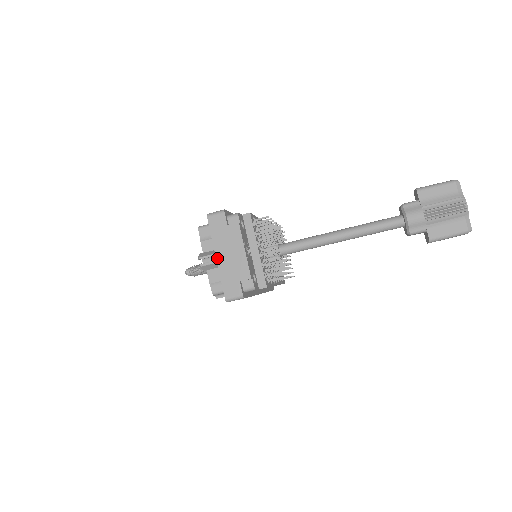
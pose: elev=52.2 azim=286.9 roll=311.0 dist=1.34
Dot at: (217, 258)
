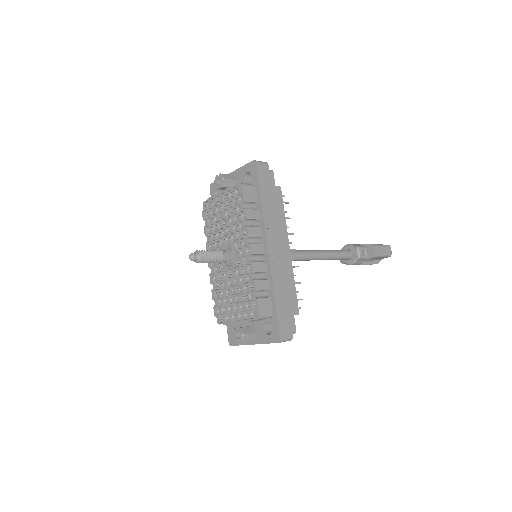
Dot at: occluded
